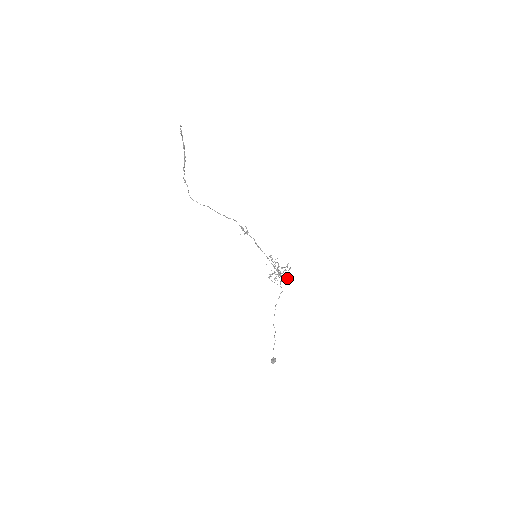
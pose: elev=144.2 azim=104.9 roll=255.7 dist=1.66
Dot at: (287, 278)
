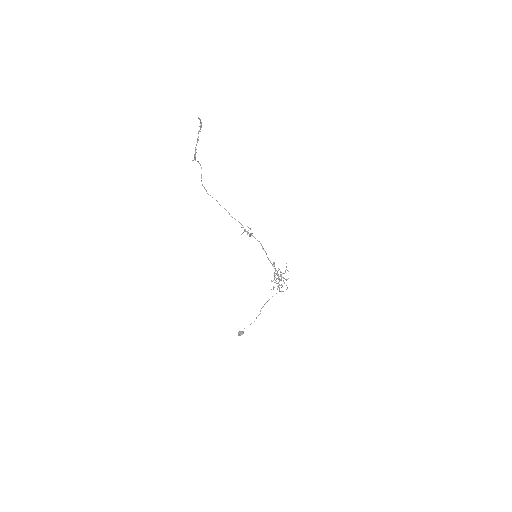
Dot at: (279, 289)
